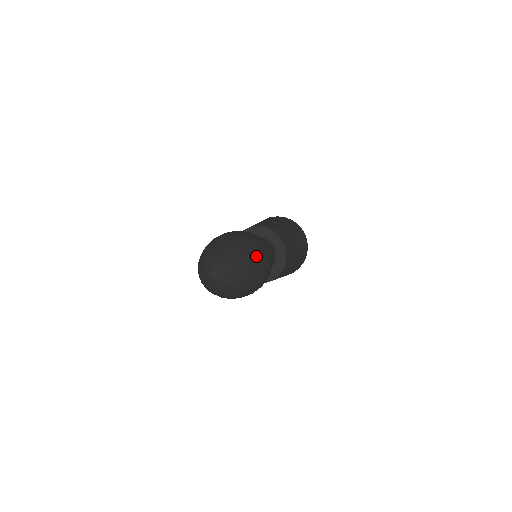
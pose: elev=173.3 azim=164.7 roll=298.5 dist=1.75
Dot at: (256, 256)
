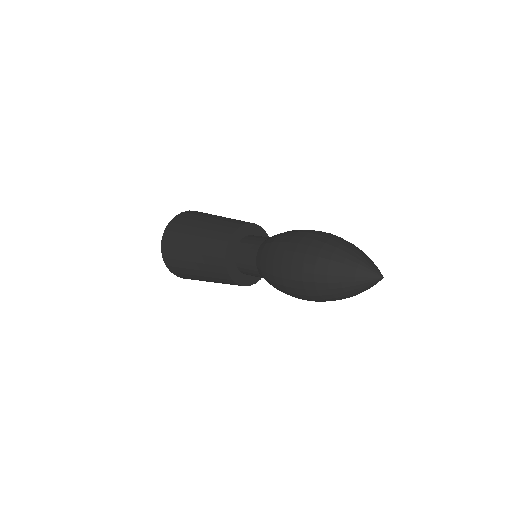
Dot at: occluded
